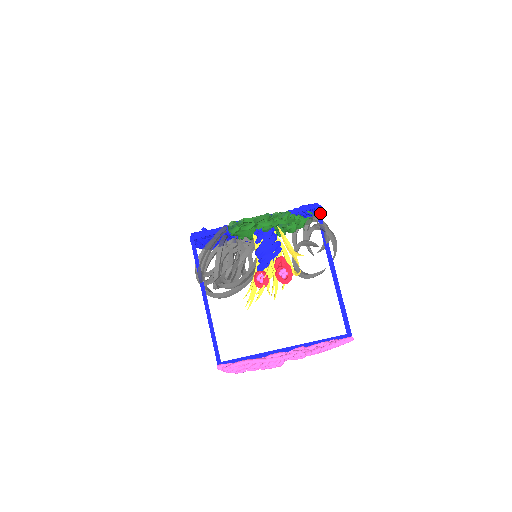
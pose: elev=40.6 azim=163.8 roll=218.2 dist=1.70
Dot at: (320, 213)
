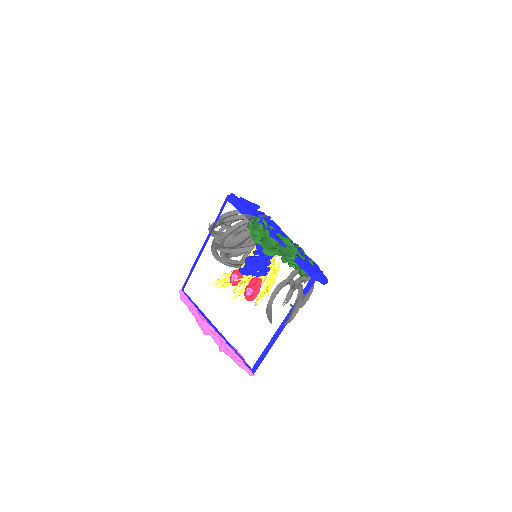
Dot at: (312, 285)
